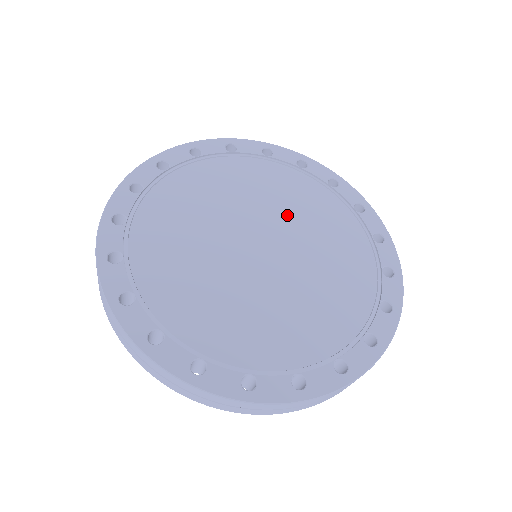
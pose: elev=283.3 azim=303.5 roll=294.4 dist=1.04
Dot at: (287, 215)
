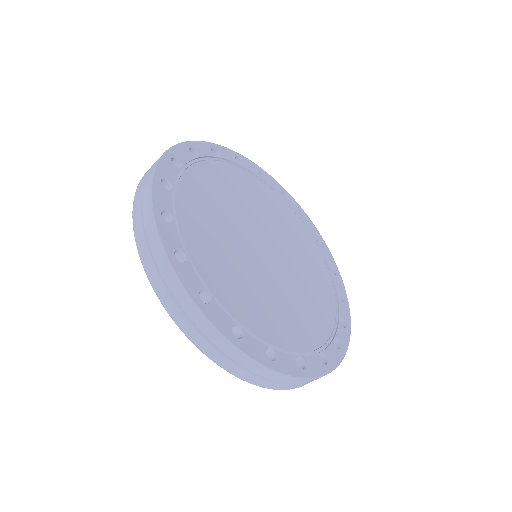
Dot at: (269, 221)
